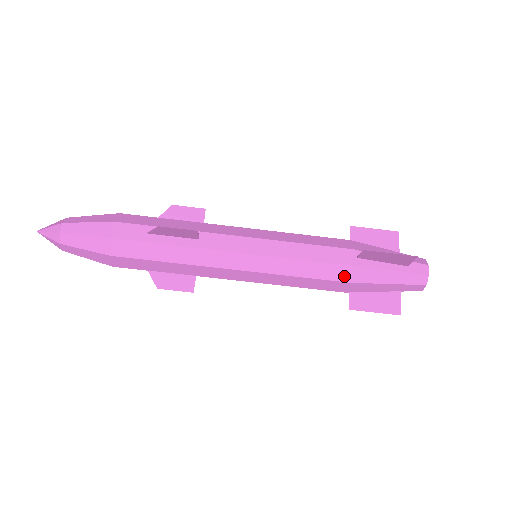
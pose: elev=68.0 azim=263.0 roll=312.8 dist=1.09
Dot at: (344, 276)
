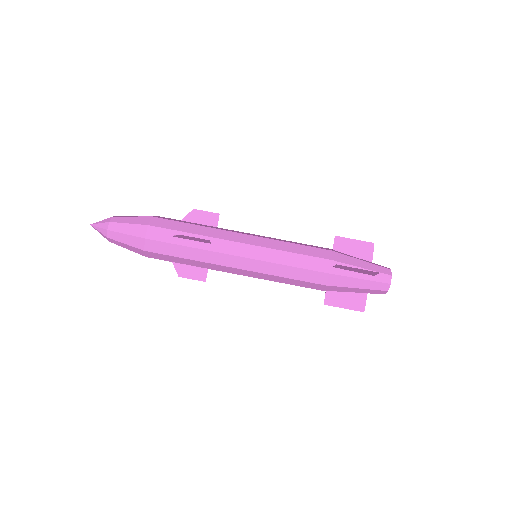
Dot at: (321, 280)
